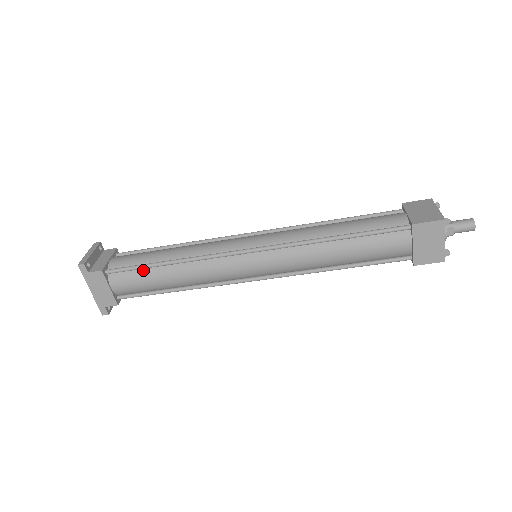
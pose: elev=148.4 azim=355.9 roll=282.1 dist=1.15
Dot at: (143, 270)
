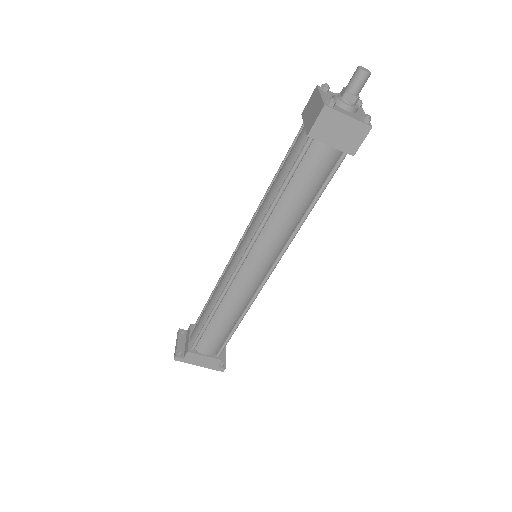
Dot at: (207, 330)
